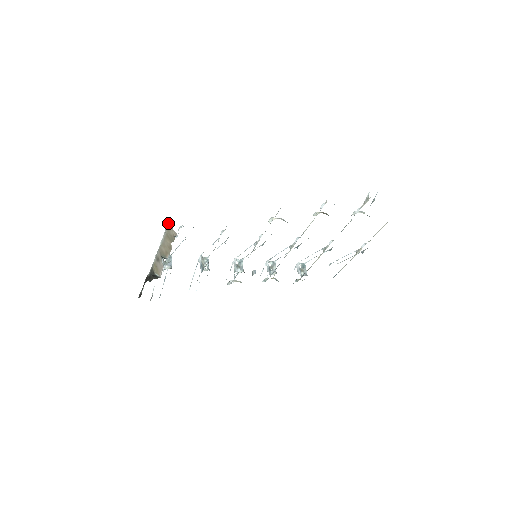
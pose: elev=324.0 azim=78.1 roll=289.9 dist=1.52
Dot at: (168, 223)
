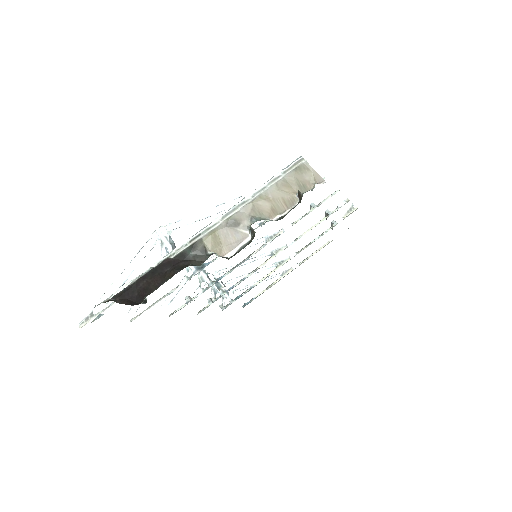
Dot at: (300, 161)
